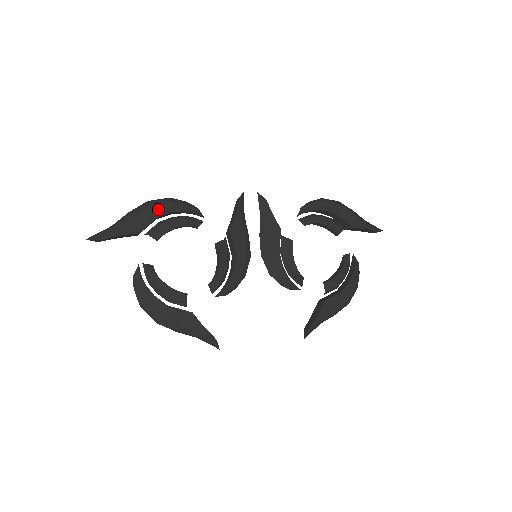
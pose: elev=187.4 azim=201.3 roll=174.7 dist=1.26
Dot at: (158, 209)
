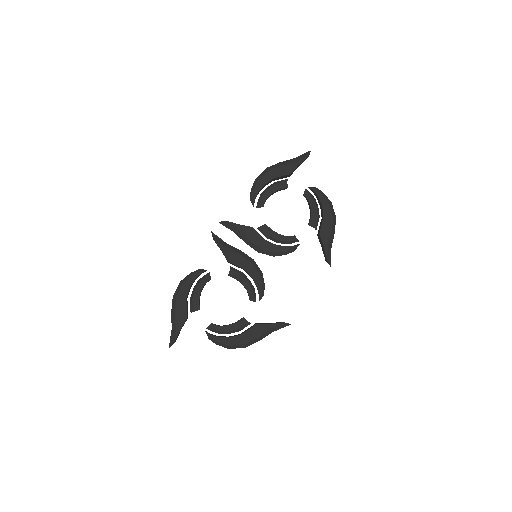
Dot at: (182, 295)
